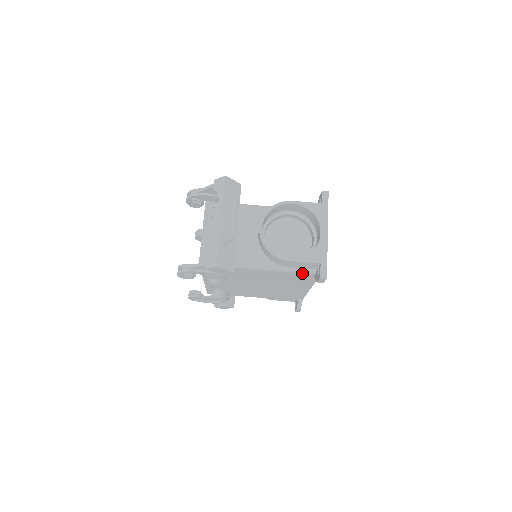
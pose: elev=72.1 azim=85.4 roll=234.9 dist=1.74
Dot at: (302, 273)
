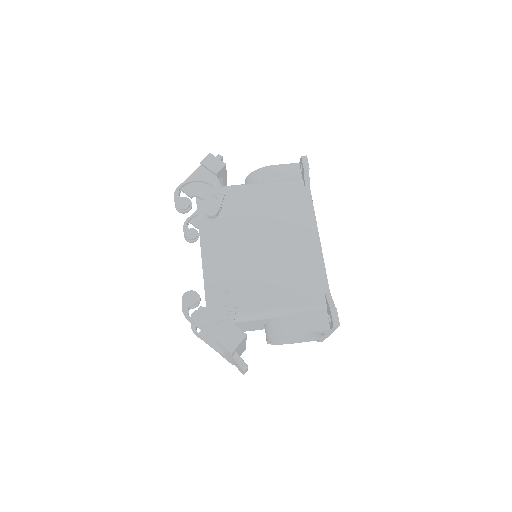
Dot at: (291, 184)
